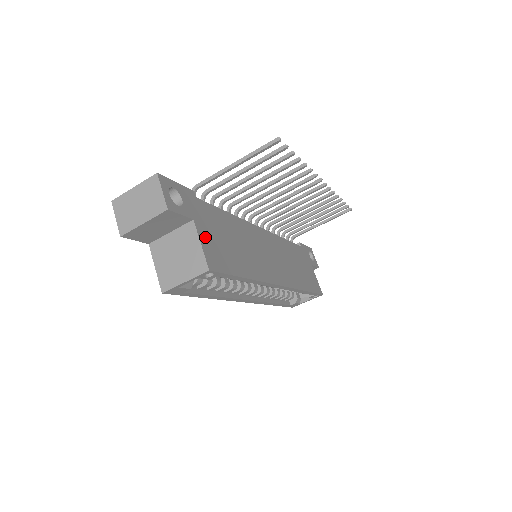
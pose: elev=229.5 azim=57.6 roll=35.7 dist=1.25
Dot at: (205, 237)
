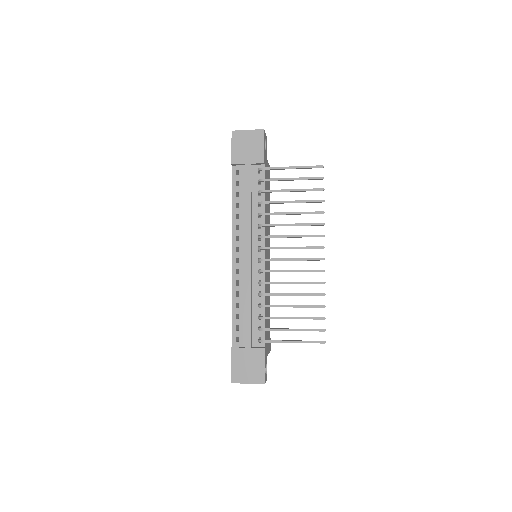
Dot at: (268, 347)
